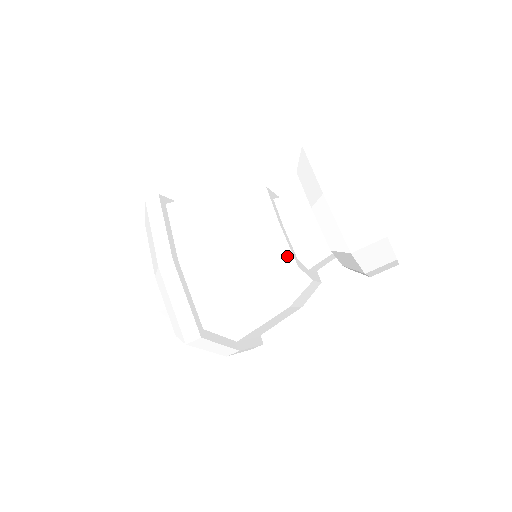
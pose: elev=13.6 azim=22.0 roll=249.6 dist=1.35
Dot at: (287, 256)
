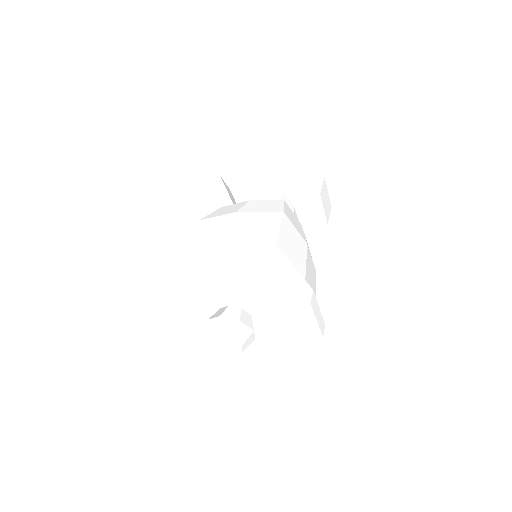
Dot at: (272, 202)
